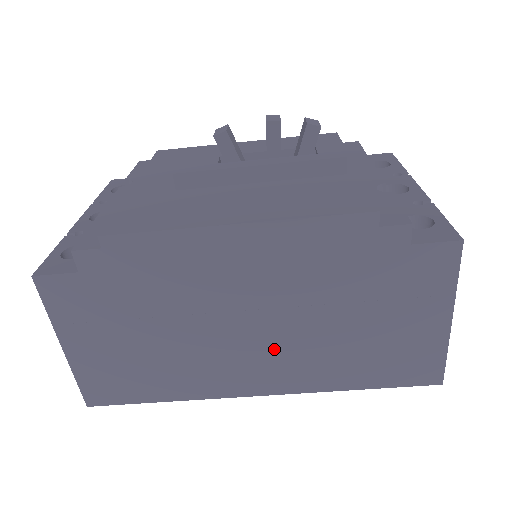
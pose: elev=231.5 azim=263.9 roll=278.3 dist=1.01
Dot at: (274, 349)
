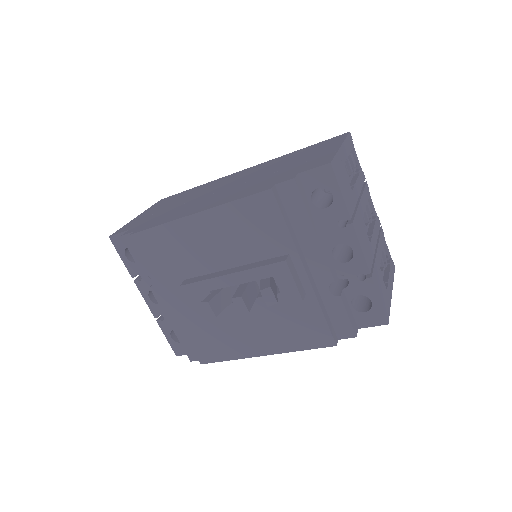
Dot at: occluded
